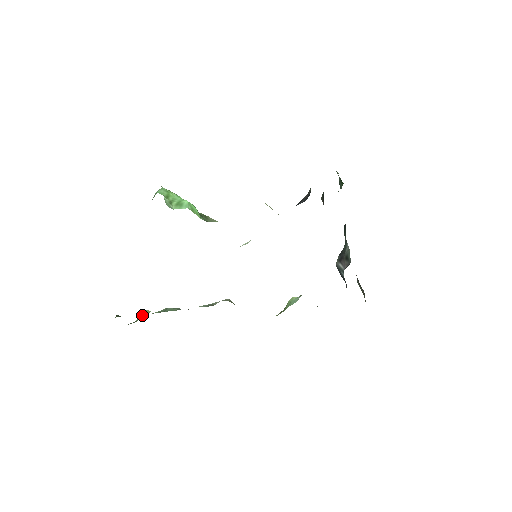
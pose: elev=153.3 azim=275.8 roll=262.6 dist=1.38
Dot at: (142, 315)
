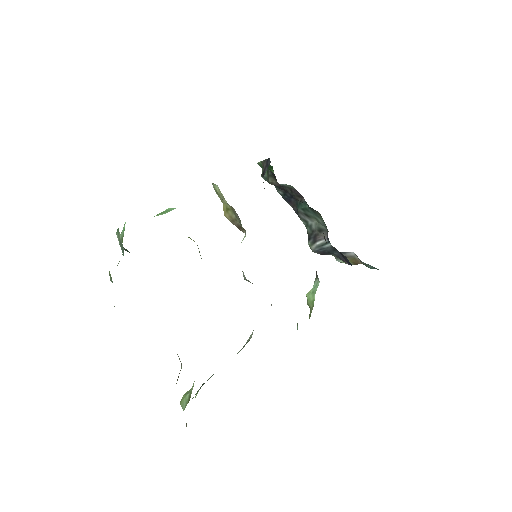
Dot at: (187, 395)
